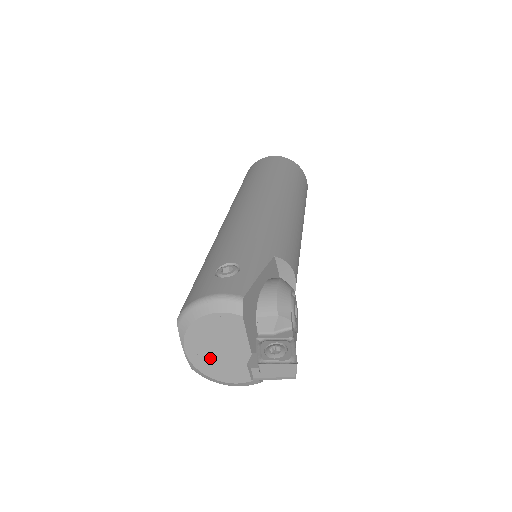
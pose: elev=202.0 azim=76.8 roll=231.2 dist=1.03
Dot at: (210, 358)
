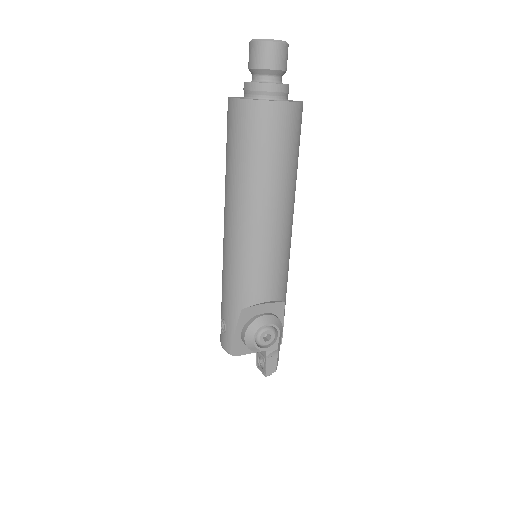
Dot at: occluded
